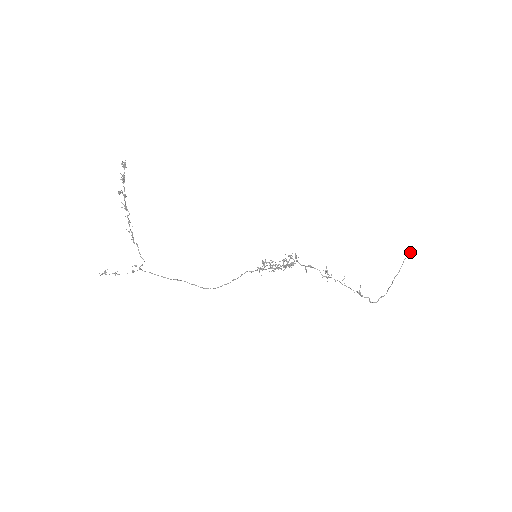
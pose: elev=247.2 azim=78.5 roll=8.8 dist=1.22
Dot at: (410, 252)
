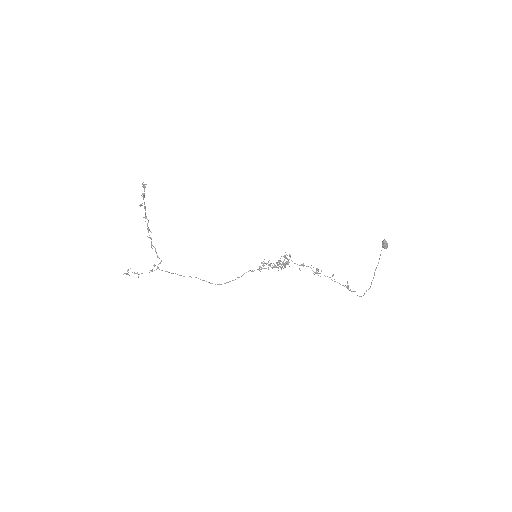
Dot at: (385, 242)
